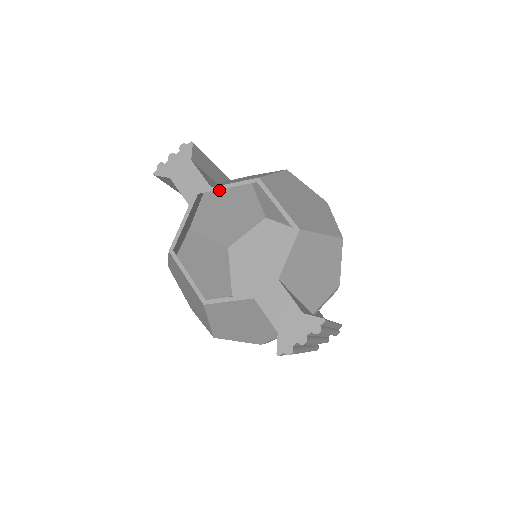
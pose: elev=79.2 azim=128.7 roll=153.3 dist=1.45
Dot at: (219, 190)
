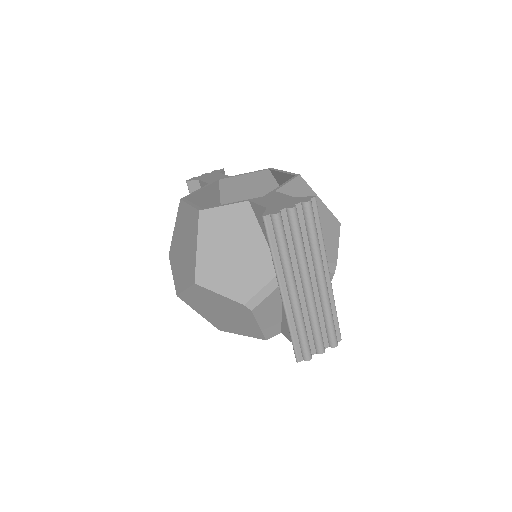
Dot at: occluded
